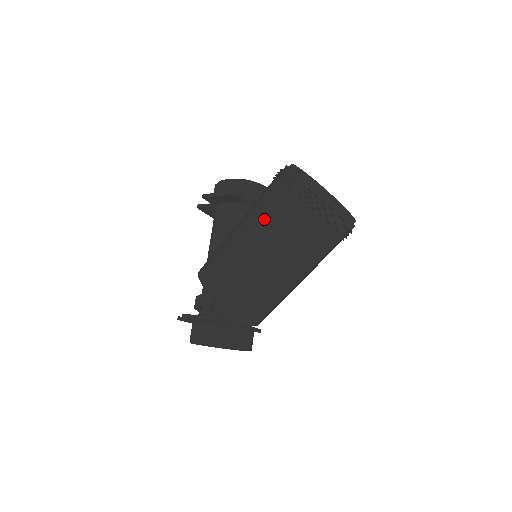
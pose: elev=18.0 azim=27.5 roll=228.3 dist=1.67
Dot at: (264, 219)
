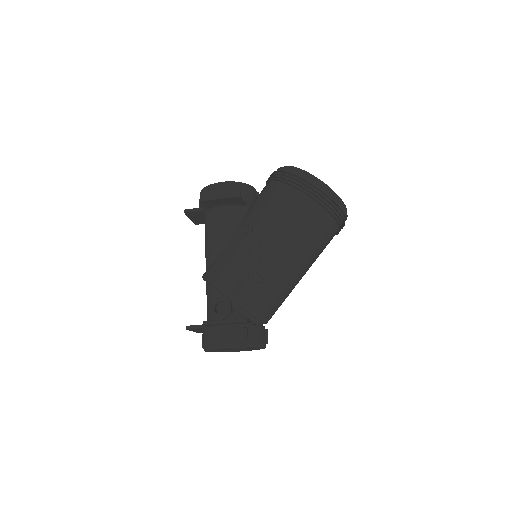
Dot at: (276, 219)
